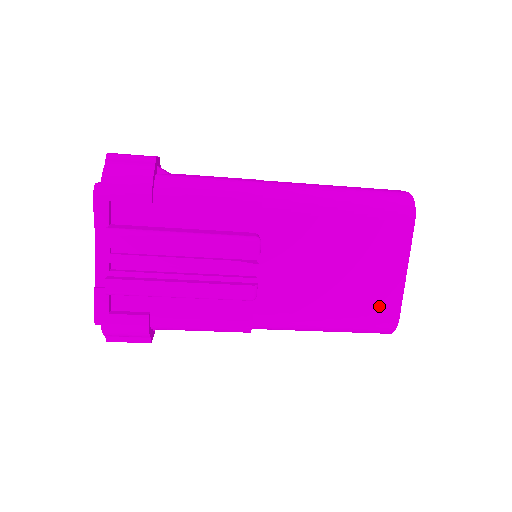
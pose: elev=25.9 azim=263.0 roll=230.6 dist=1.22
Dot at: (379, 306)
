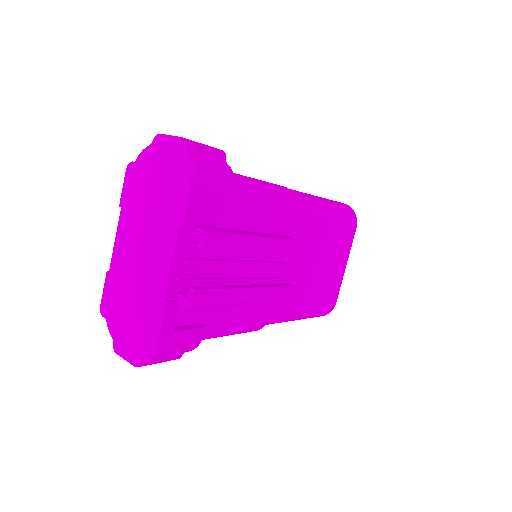
Dot at: (330, 295)
